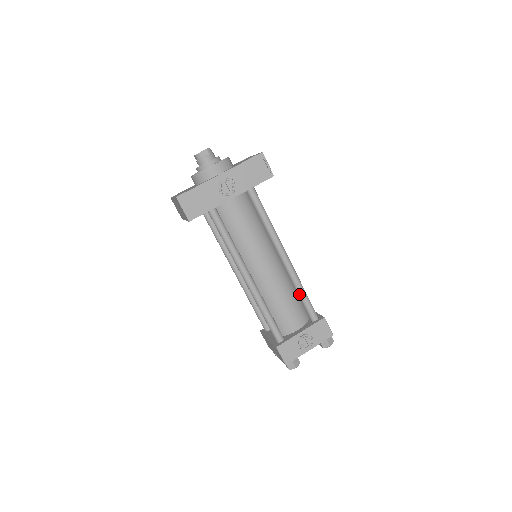
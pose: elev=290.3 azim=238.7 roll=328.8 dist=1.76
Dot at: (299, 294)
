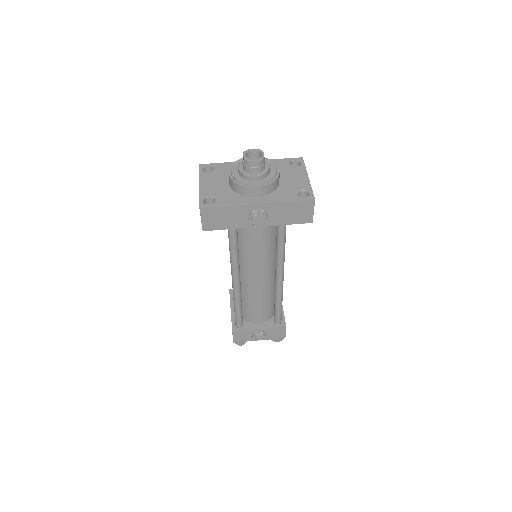
Dot at: (275, 304)
